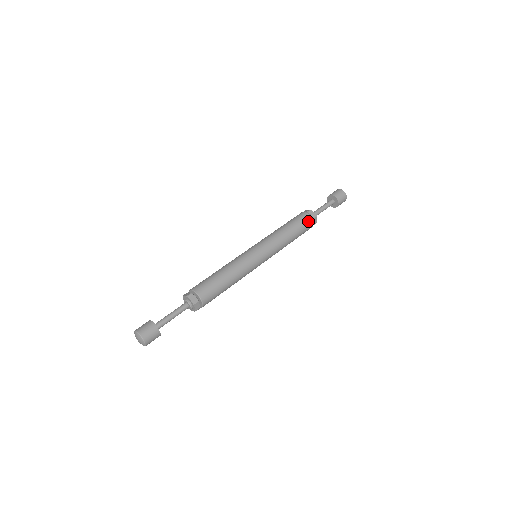
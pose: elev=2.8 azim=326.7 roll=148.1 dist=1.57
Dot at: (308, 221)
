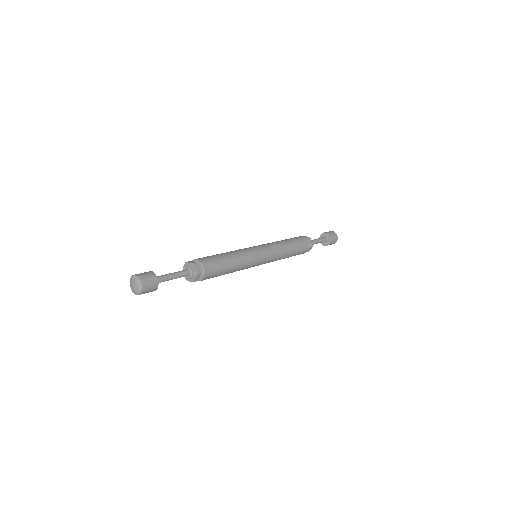
Dot at: (306, 246)
